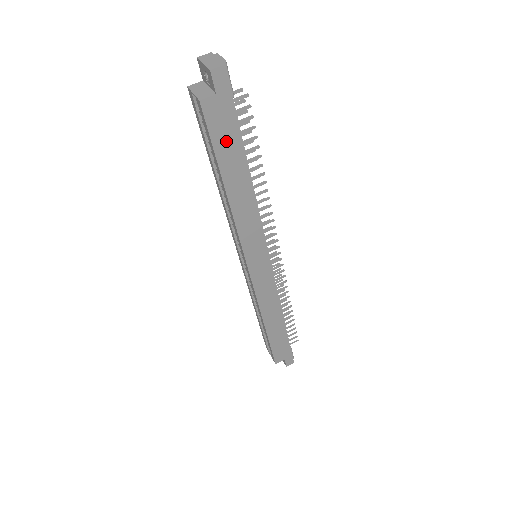
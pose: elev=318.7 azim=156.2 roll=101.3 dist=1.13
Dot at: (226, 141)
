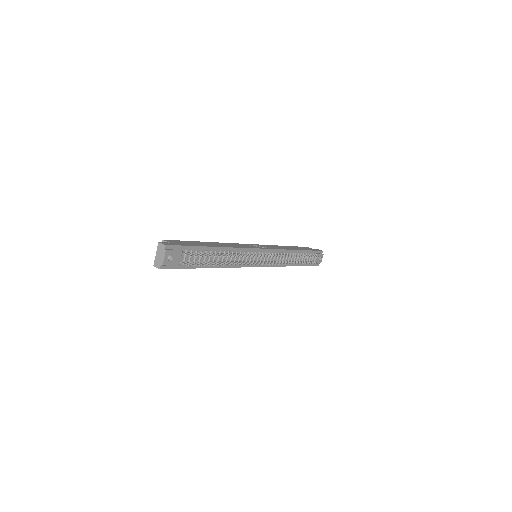
Dot at: occluded
